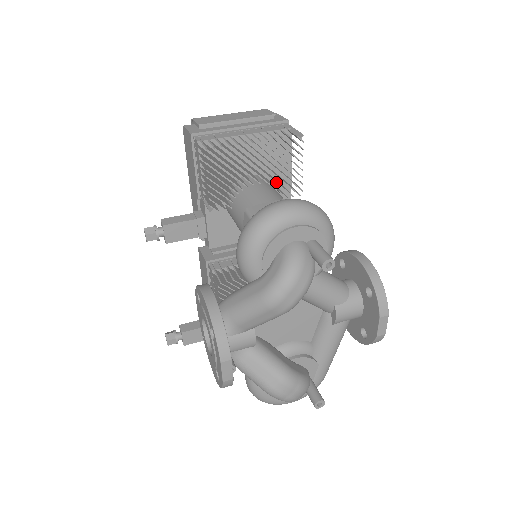
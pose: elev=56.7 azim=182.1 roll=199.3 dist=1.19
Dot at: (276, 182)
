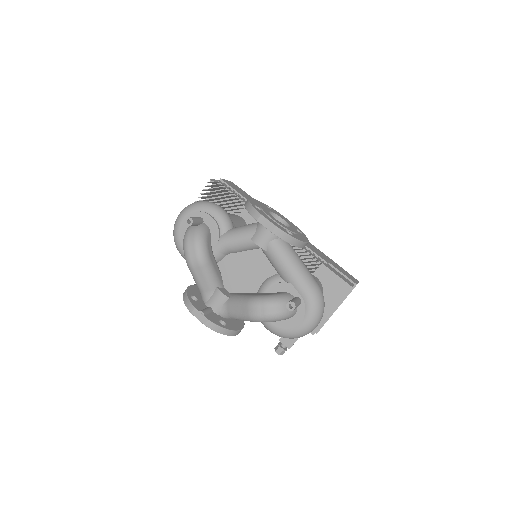
Dot at: occluded
